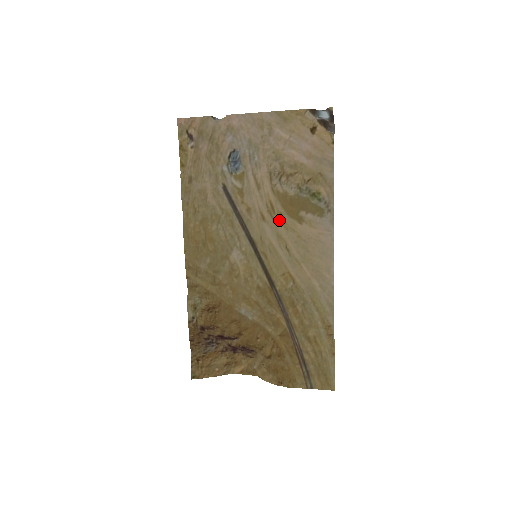
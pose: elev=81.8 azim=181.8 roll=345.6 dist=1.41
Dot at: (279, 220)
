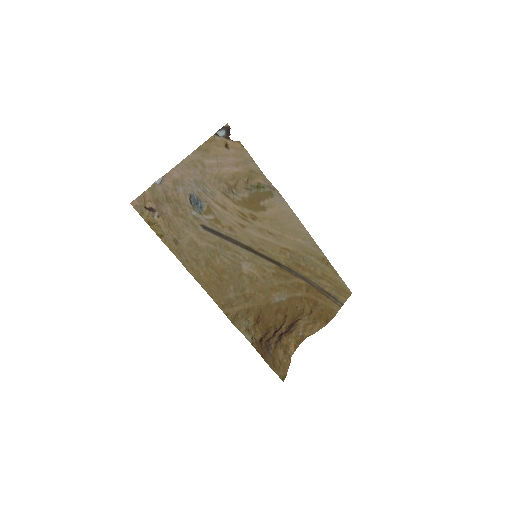
Dot at: (253, 219)
